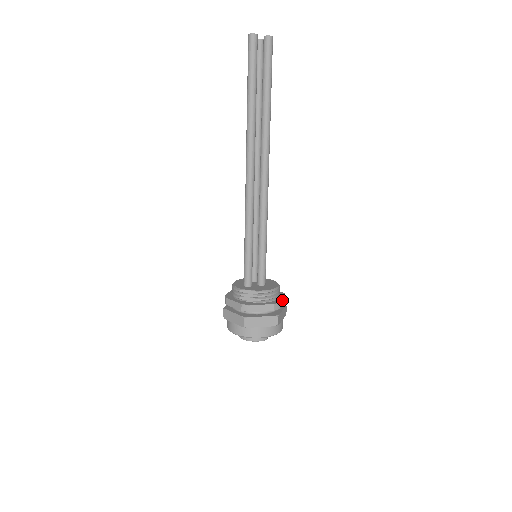
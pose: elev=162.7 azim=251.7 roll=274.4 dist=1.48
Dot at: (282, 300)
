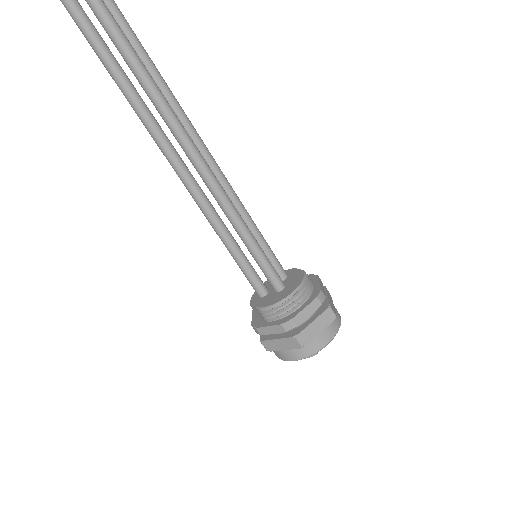
Dot at: (302, 311)
